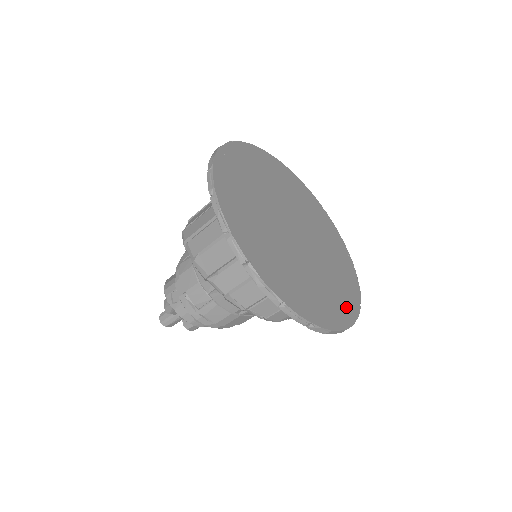
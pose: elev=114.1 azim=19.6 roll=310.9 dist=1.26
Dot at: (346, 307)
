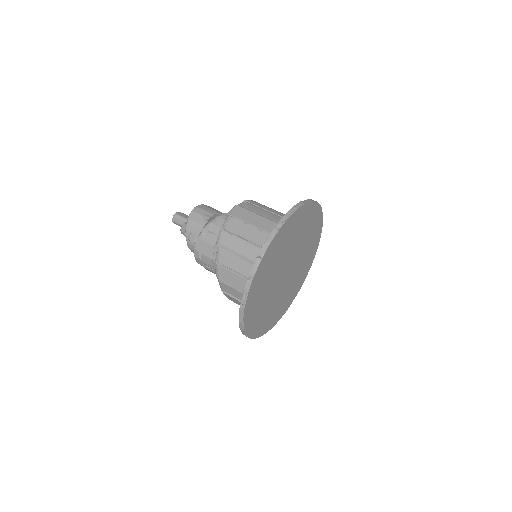
Dot at: (282, 312)
